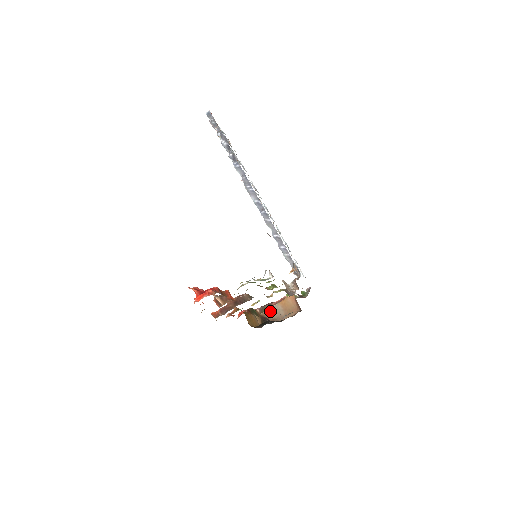
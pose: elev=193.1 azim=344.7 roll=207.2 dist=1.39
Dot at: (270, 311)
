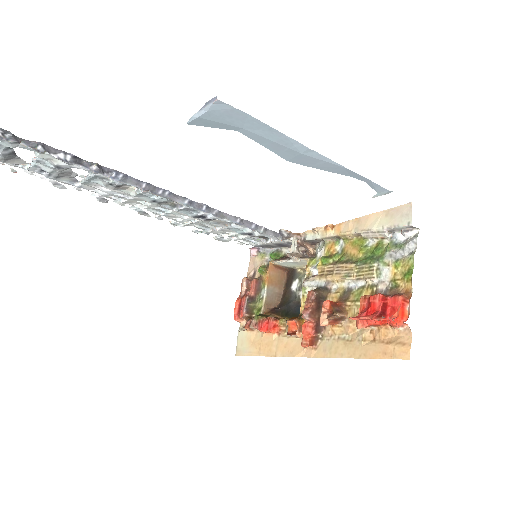
Dot at: (267, 300)
